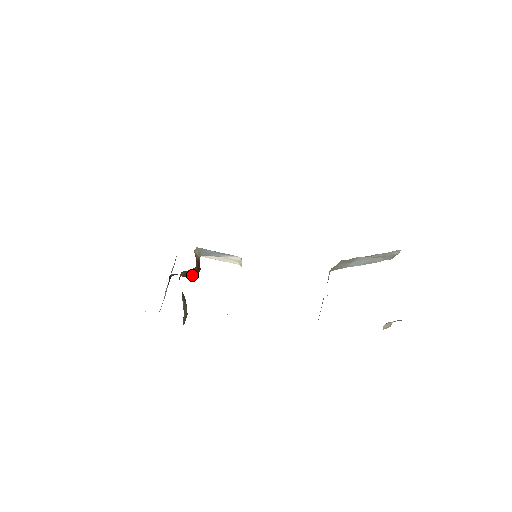
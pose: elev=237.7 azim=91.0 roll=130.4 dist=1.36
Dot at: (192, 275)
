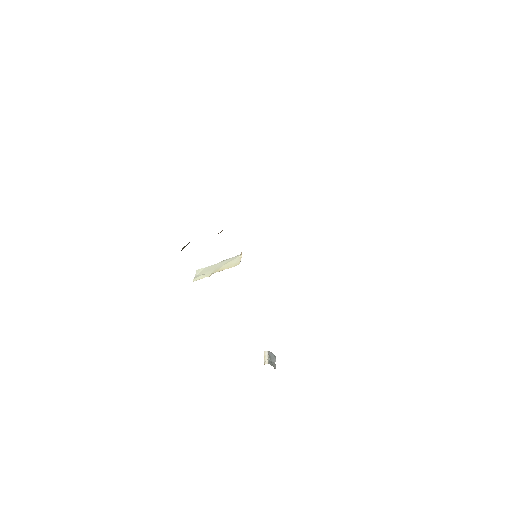
Dot at: occluded
